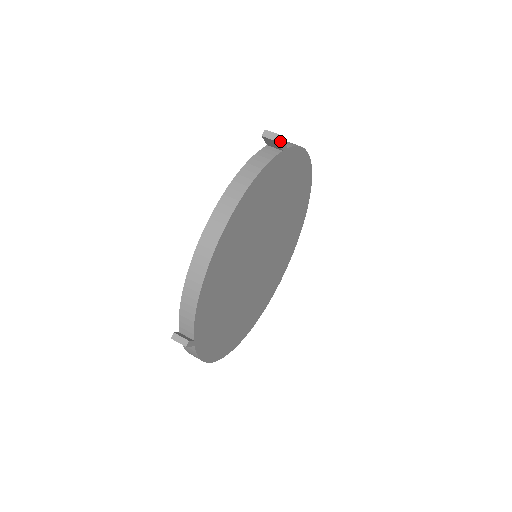
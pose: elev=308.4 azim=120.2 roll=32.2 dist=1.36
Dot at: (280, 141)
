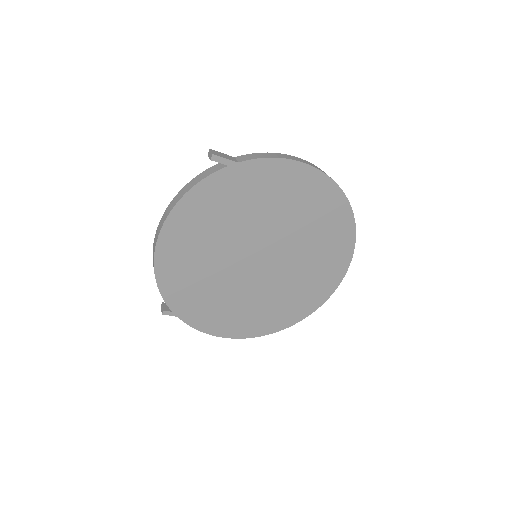
Dot at: (216, 159)
